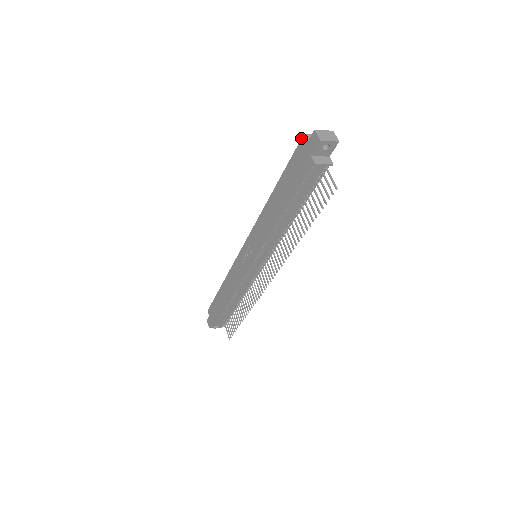
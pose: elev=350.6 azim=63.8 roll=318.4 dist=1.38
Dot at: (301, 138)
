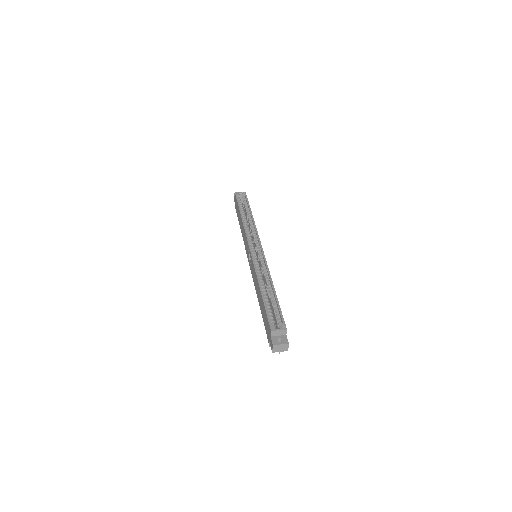
Dot at: (270, 328)
